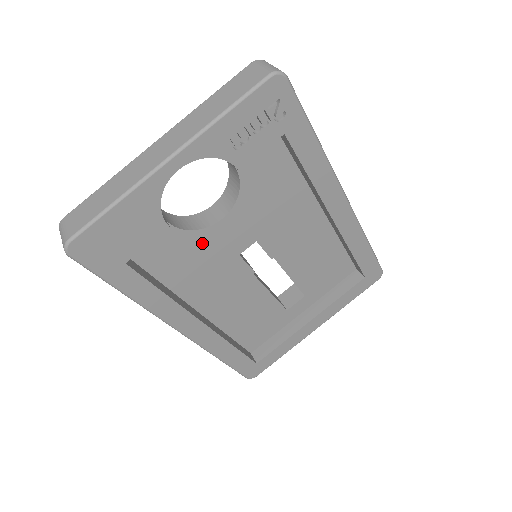
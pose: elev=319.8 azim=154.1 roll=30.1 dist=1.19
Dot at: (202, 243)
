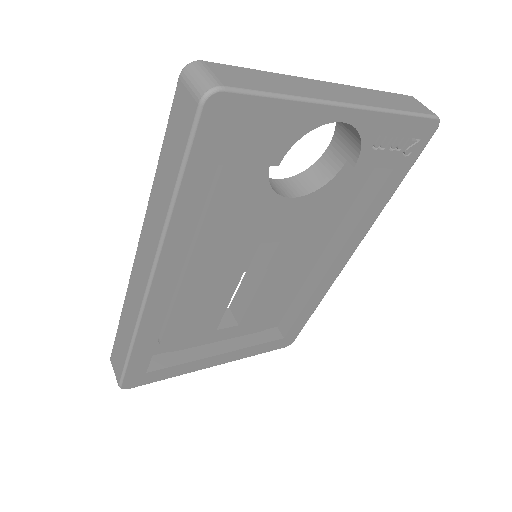
Dot at: (260, 206)
